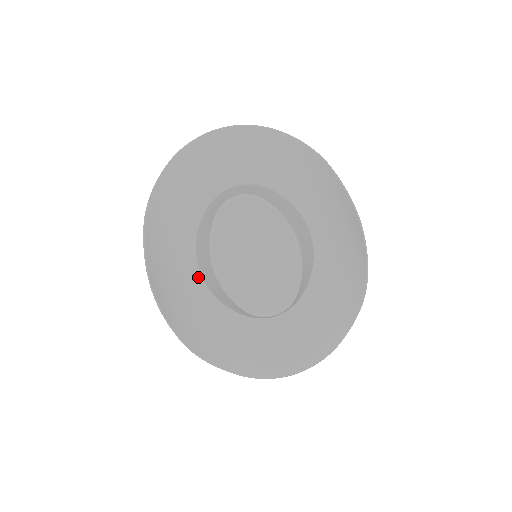
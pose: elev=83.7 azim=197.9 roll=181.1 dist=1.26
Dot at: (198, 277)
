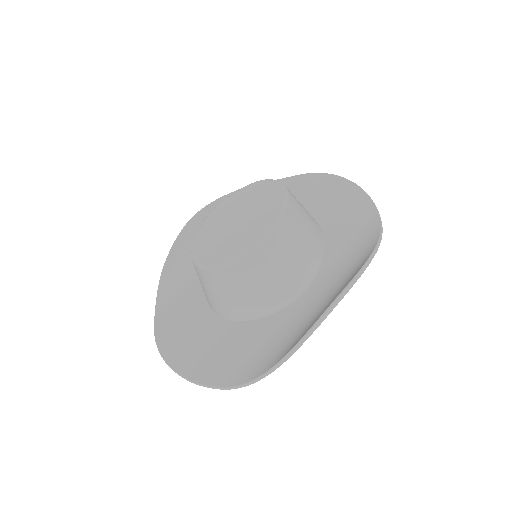
Dot at: occluded
